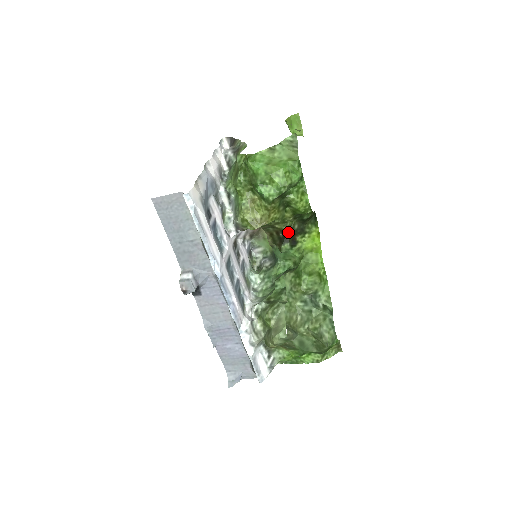
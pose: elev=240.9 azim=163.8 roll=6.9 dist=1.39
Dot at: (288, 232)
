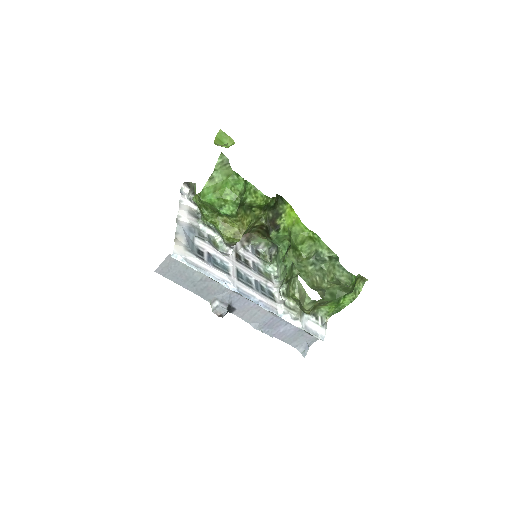
Dot at: (267, 223)
